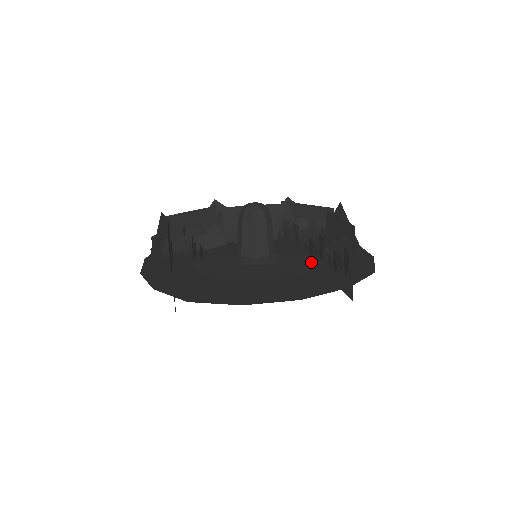
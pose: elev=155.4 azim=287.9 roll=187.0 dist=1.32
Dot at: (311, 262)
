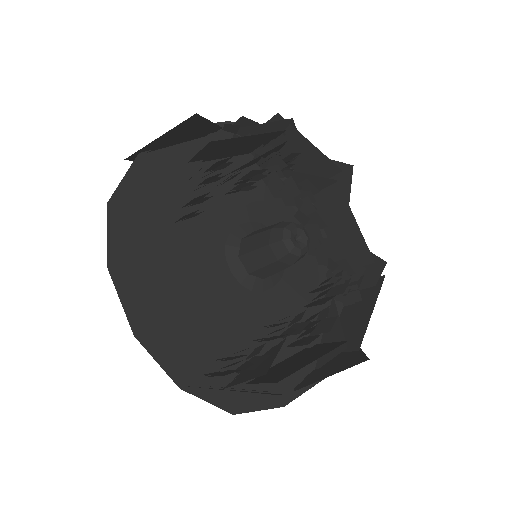
Dot at: (311, 272)
